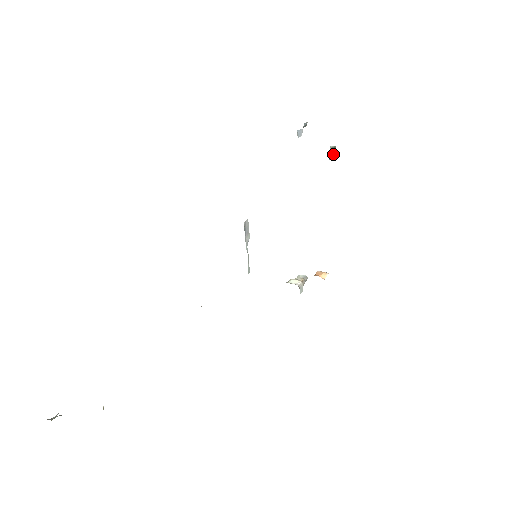
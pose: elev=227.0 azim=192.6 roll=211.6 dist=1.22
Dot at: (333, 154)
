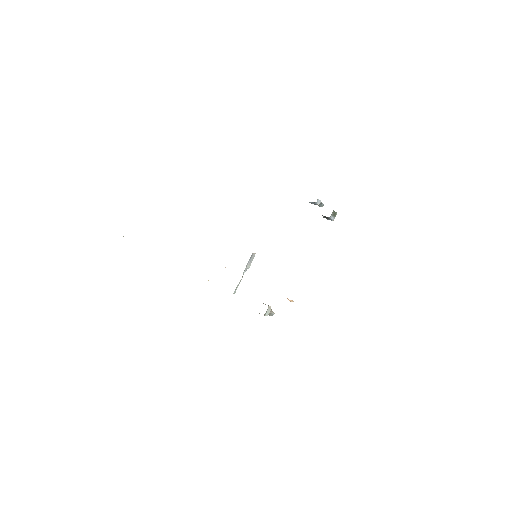
Dot at: (333, 216)
